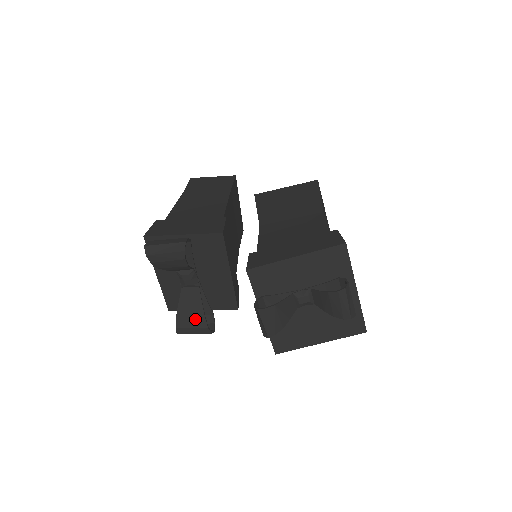
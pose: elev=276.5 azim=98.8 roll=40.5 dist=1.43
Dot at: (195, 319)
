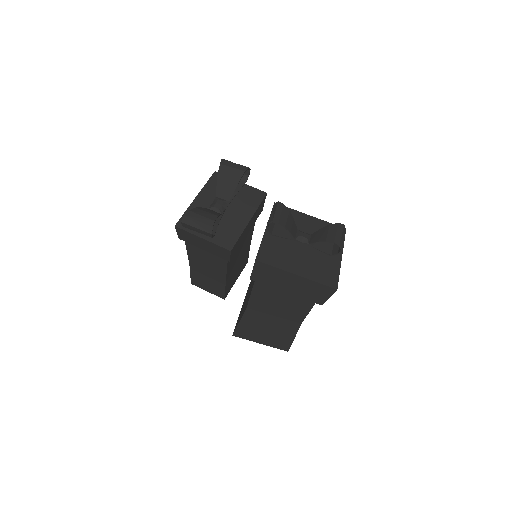
Dot at: (209, 214)
